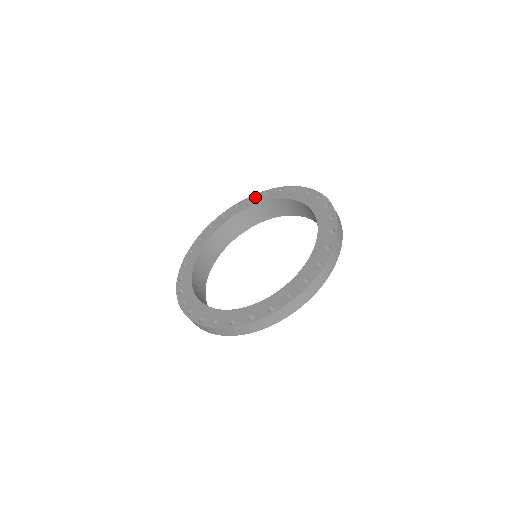
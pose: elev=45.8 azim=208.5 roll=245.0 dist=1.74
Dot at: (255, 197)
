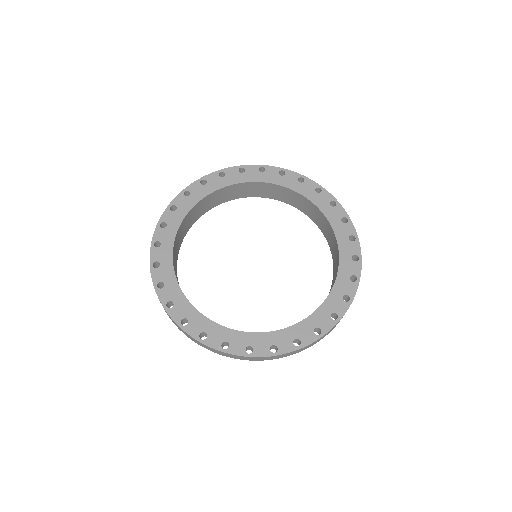
Dot at: (177, 204)
